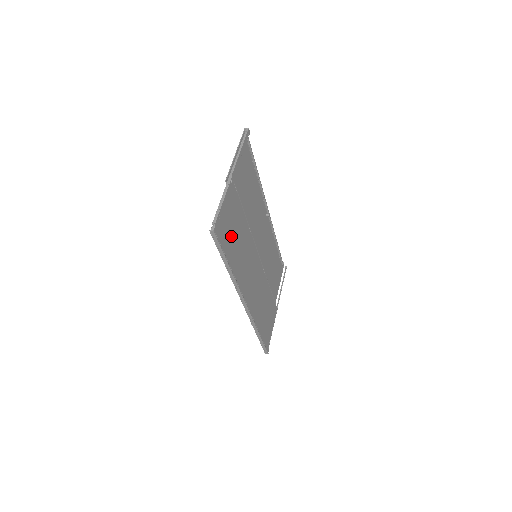
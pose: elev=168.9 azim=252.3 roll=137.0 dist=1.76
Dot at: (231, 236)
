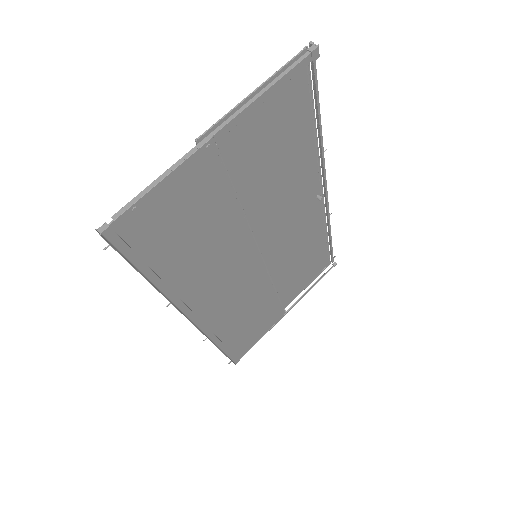
Dot at: (175, 236)
